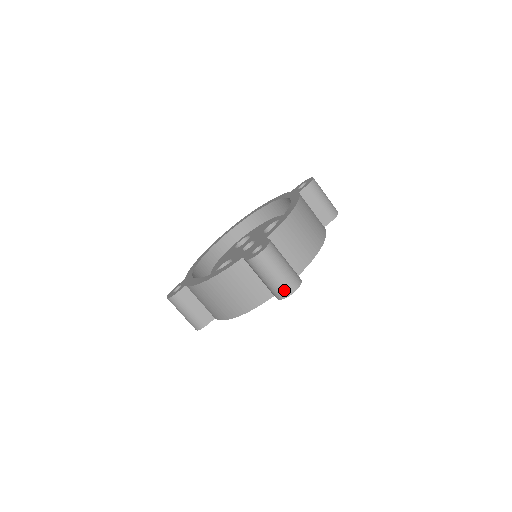
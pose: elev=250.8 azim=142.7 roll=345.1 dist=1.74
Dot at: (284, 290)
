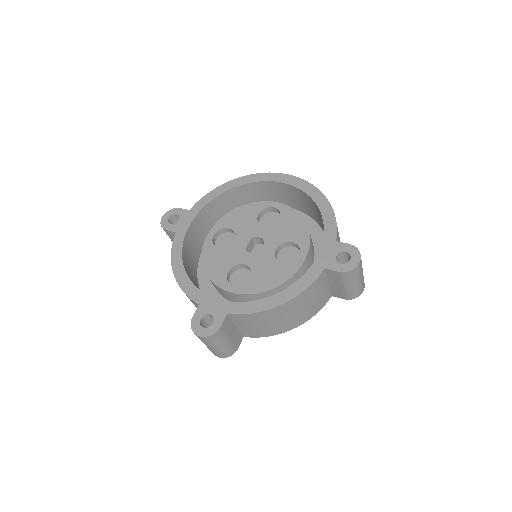
Dot at: occluded
